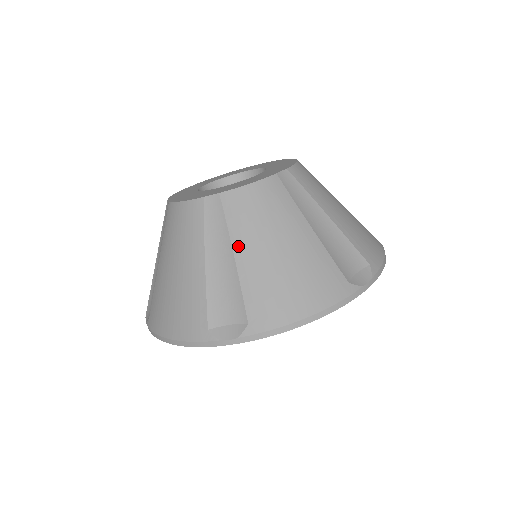
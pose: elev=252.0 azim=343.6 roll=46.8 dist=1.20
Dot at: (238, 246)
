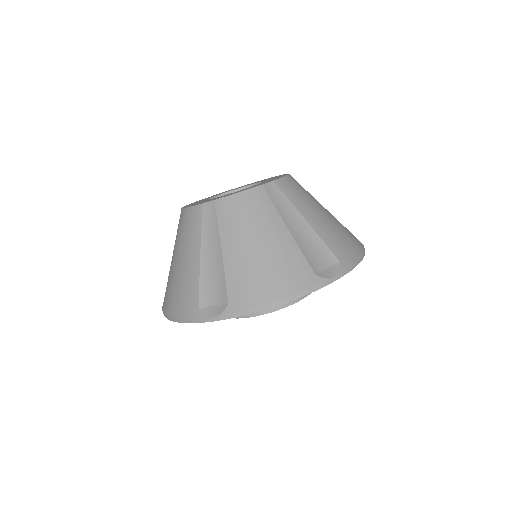
Dot at: (305, 214)
